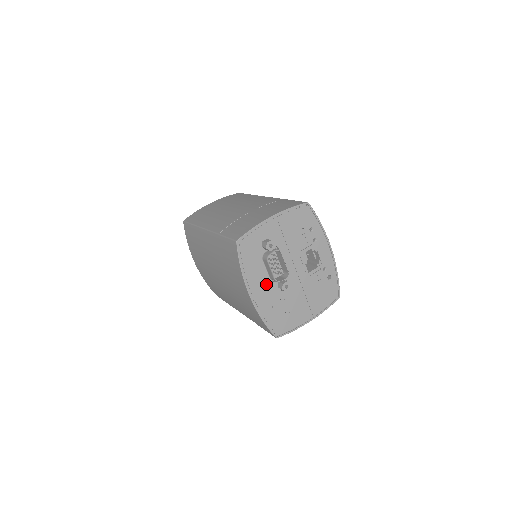
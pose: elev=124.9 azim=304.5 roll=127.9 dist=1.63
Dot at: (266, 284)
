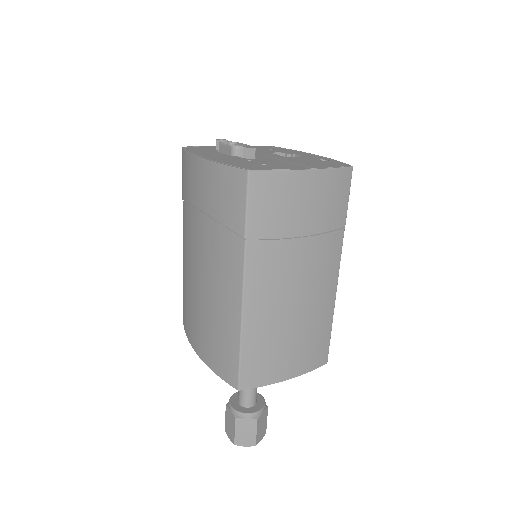
Dot at: (223, 156)
